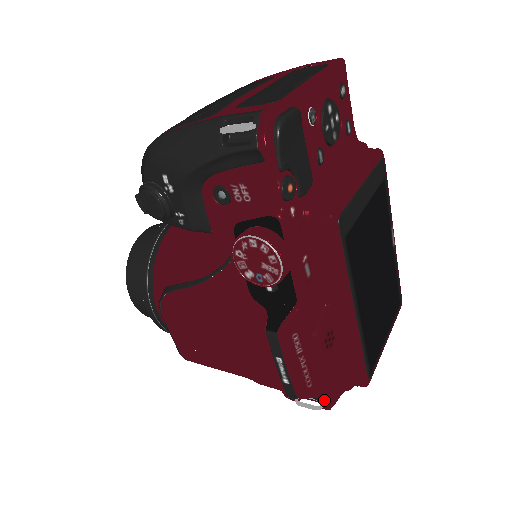
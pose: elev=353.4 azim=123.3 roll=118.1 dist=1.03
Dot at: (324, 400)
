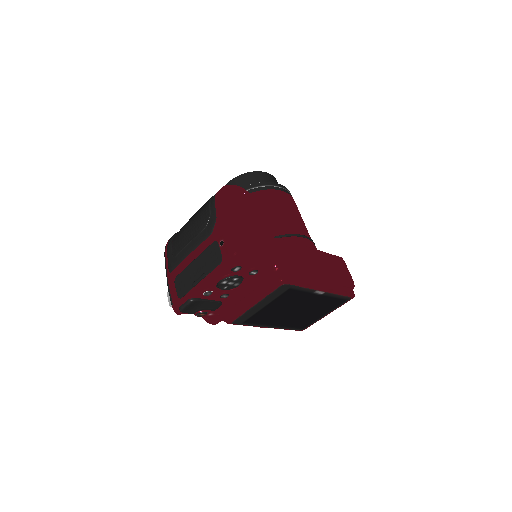
Dot at: occluded
